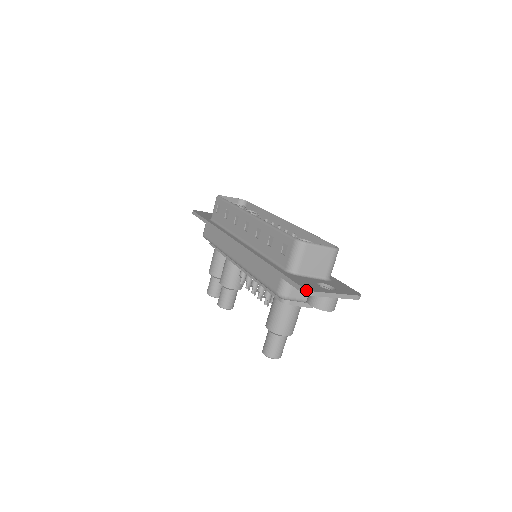
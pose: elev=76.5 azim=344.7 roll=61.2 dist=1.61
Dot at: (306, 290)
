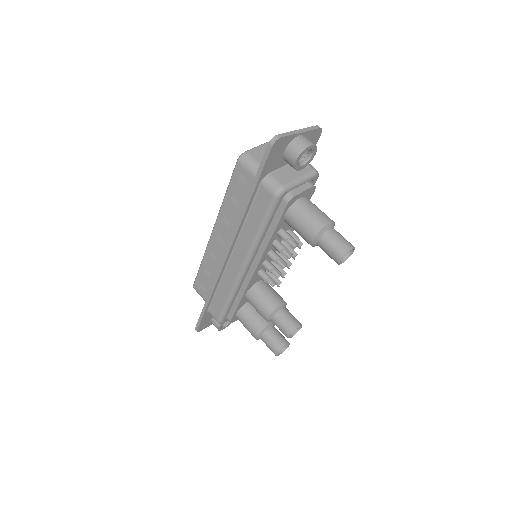
Dot at: (272, 140)
